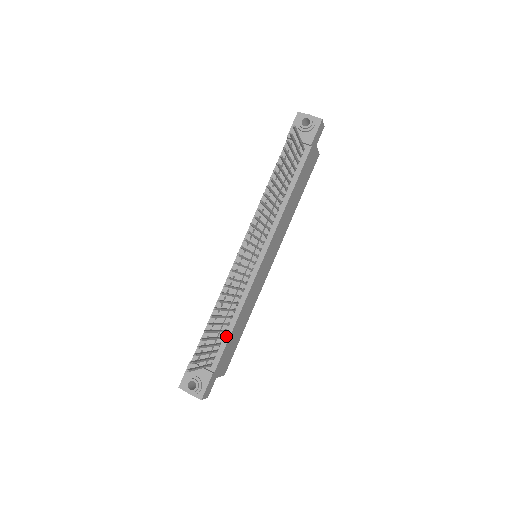
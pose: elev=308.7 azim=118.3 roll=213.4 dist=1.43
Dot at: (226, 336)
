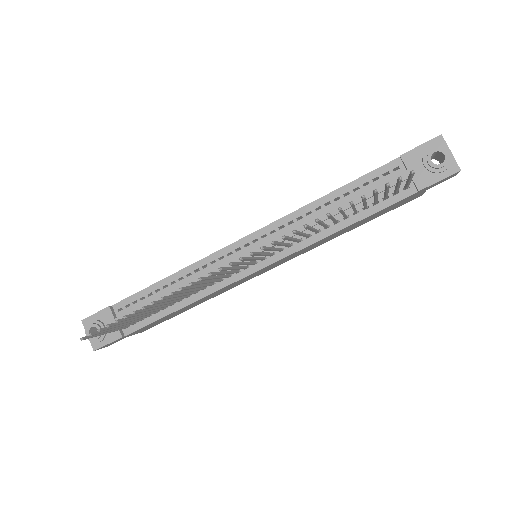
Dot at: (161, 313)
